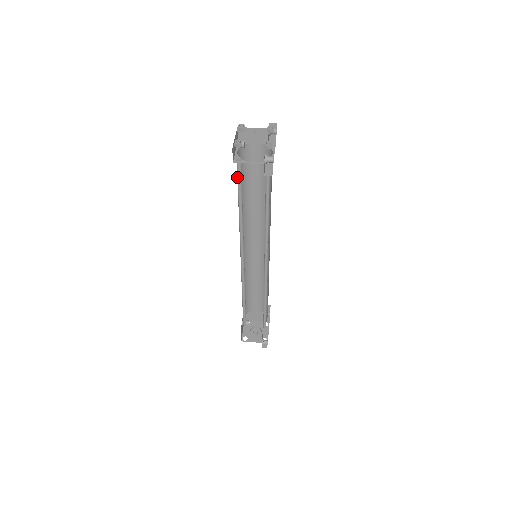
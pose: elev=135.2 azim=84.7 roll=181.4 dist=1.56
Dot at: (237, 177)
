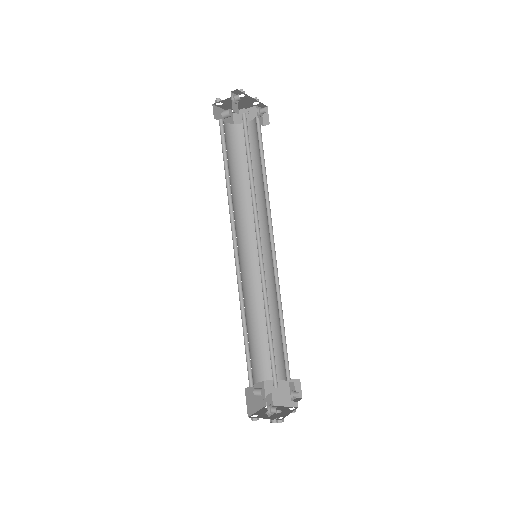
Dot at: (221, 139)
